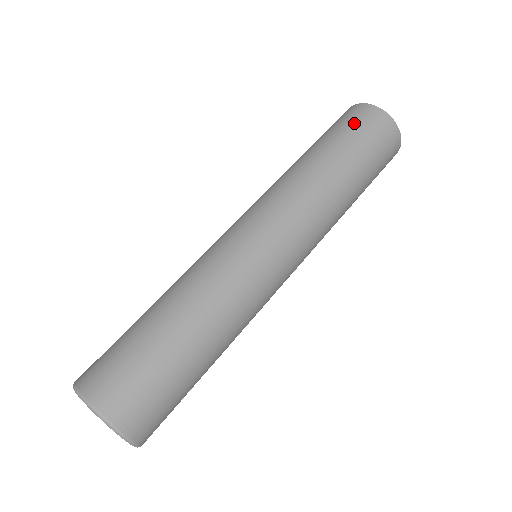
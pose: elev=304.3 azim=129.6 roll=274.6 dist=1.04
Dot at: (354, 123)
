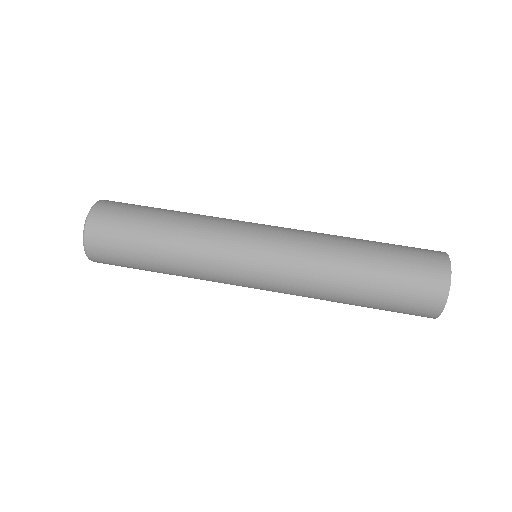
Dot at: (415, 286)
